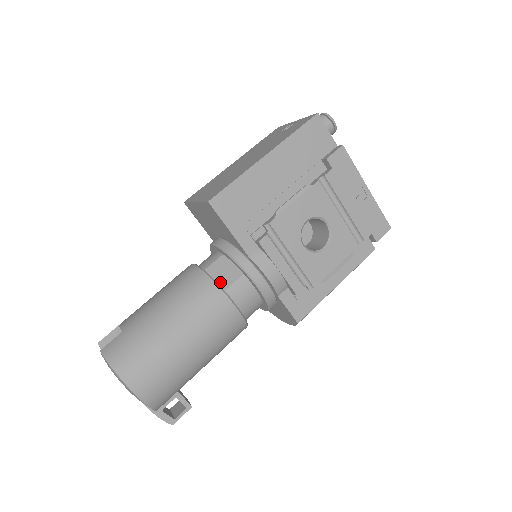
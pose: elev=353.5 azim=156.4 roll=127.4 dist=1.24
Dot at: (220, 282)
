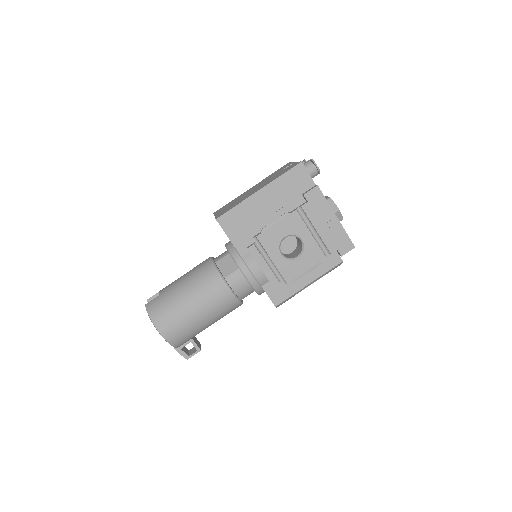
Dot at: (223, 272)
